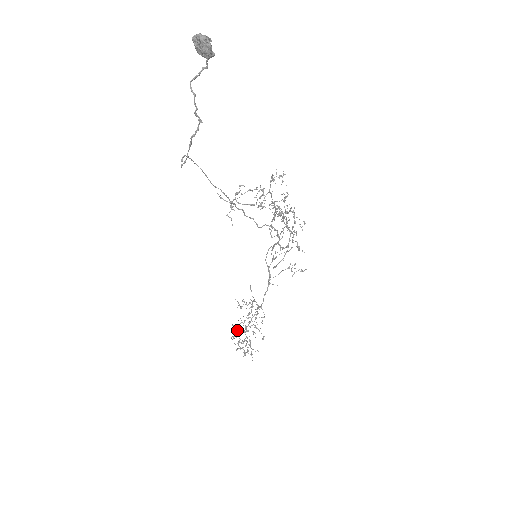
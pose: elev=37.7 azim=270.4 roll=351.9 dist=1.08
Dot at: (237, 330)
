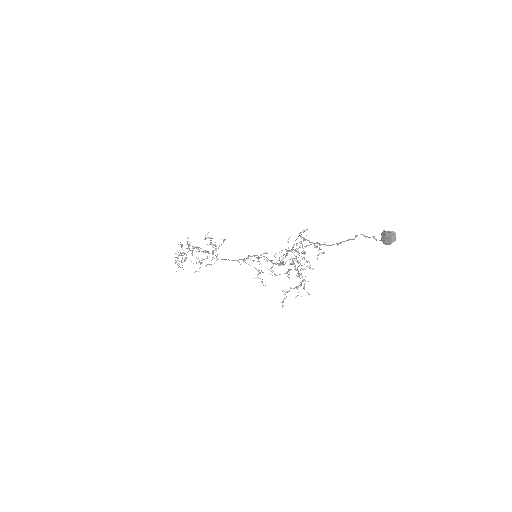
Dot at: (187, 244)
